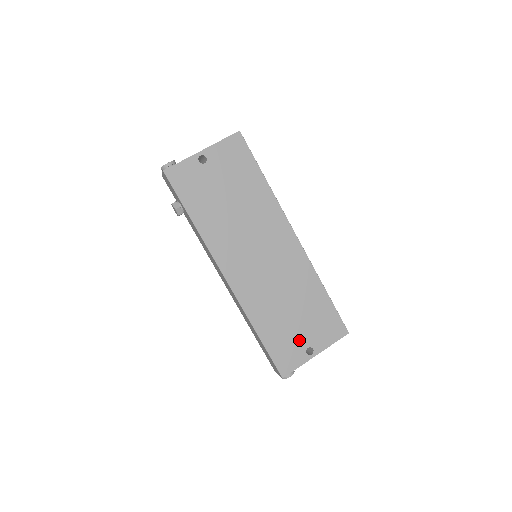
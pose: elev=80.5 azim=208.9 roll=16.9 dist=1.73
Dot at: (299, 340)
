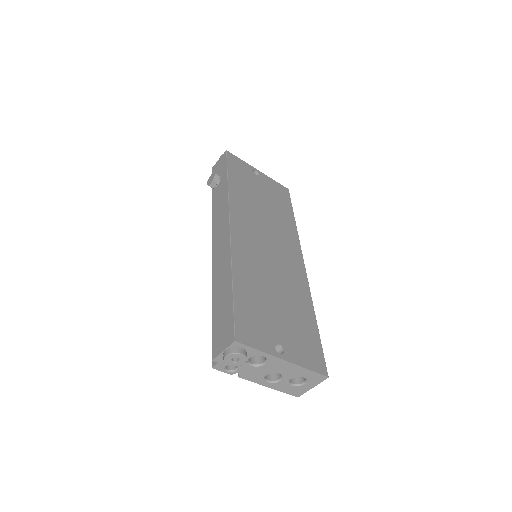
Dot at: (272, 328)
